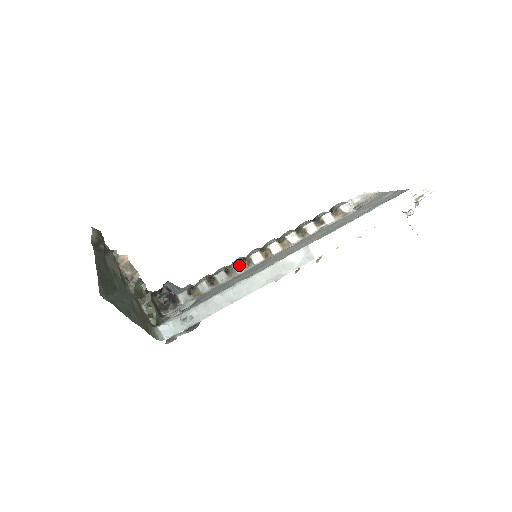
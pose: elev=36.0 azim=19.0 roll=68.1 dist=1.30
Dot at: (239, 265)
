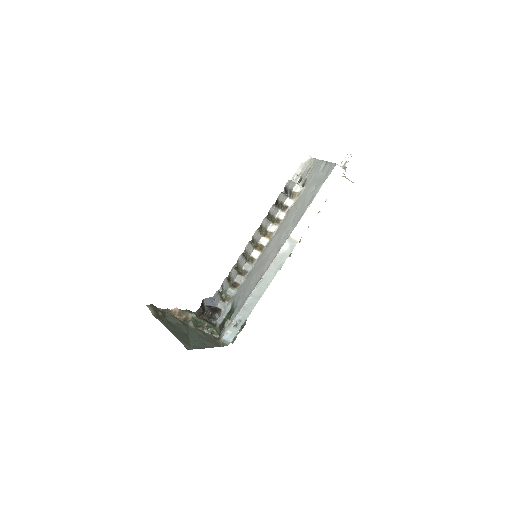
Dot at: (246, 265)
